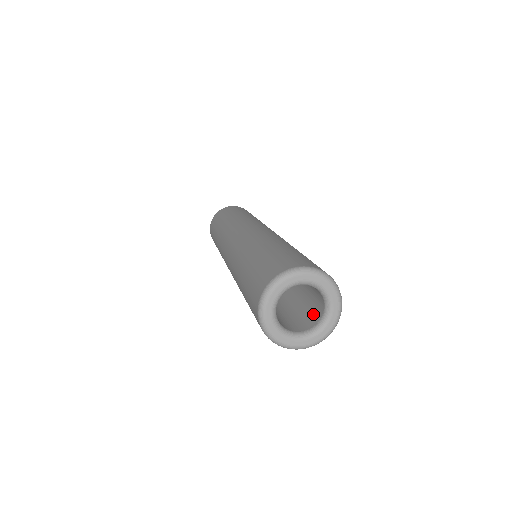
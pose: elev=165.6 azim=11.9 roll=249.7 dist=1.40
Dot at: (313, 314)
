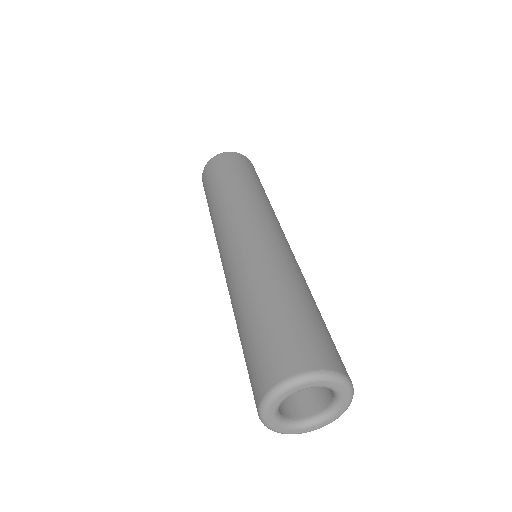
Dot at: (320, 391)
